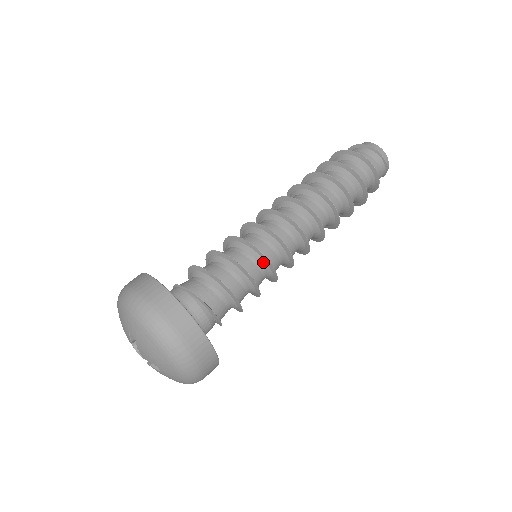
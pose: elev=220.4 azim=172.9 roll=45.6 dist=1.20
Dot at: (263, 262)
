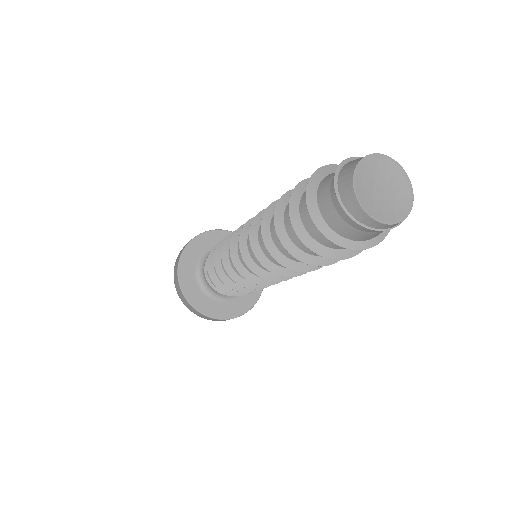
Dot at: (242, 280)
